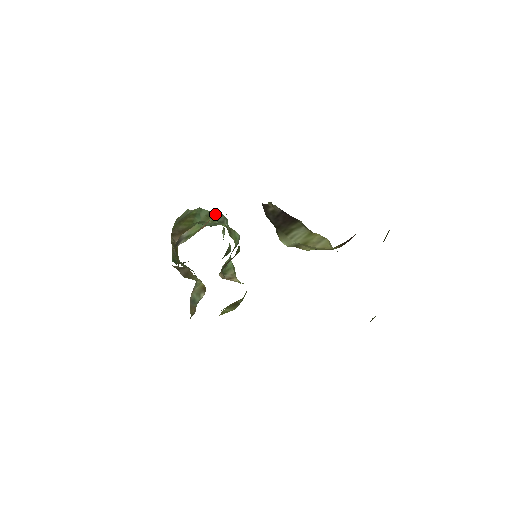
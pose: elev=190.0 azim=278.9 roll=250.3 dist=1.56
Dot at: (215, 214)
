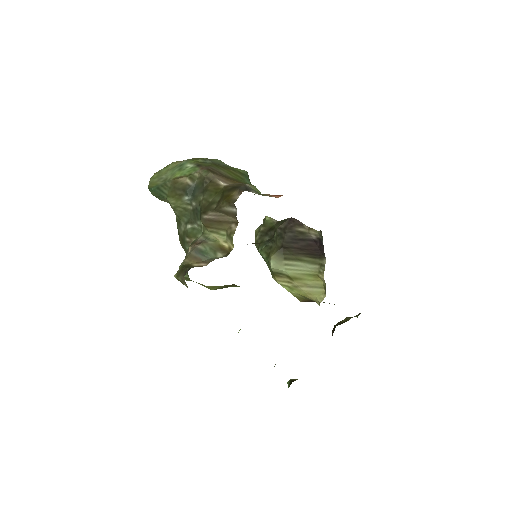
Dot at: occluded
